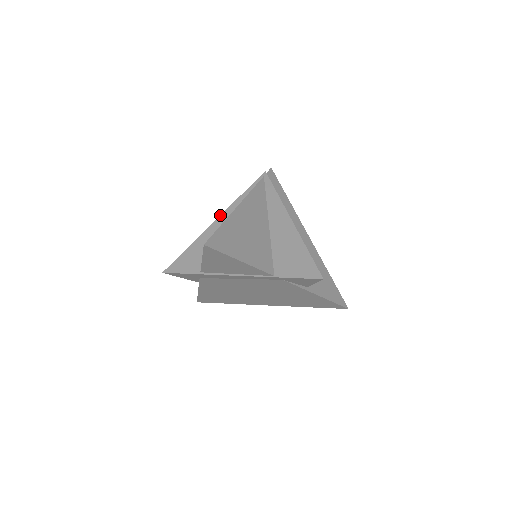
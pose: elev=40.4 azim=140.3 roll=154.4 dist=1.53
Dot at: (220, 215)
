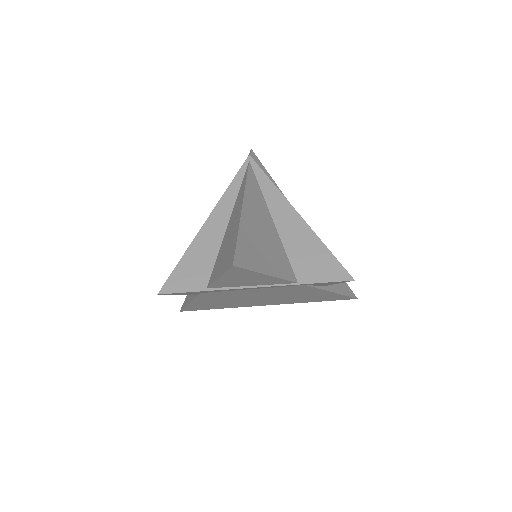
Dot at: (210, 214)
